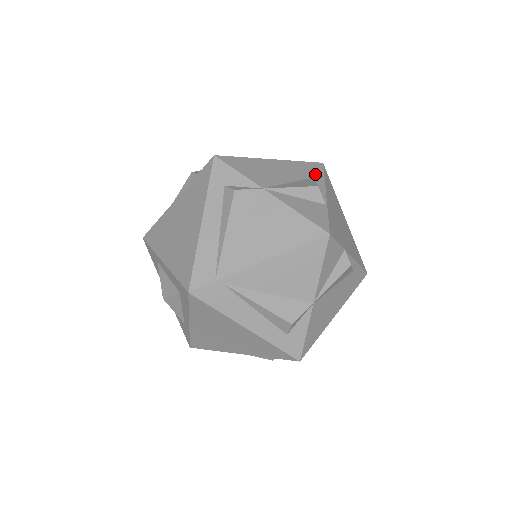
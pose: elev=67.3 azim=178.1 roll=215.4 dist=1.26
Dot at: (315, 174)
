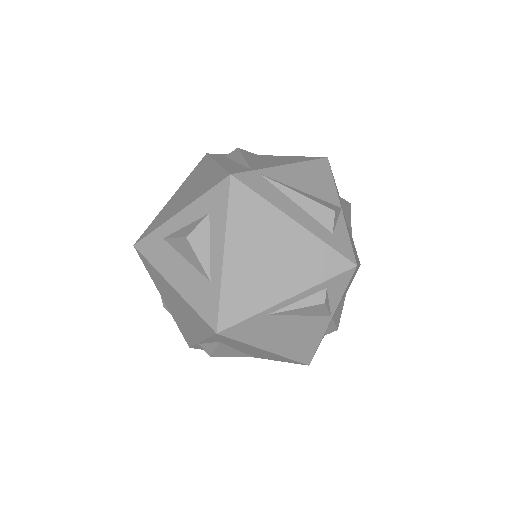
Dot at: occluded
